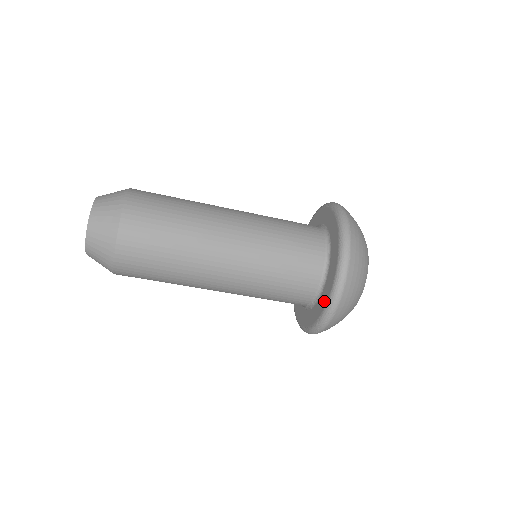
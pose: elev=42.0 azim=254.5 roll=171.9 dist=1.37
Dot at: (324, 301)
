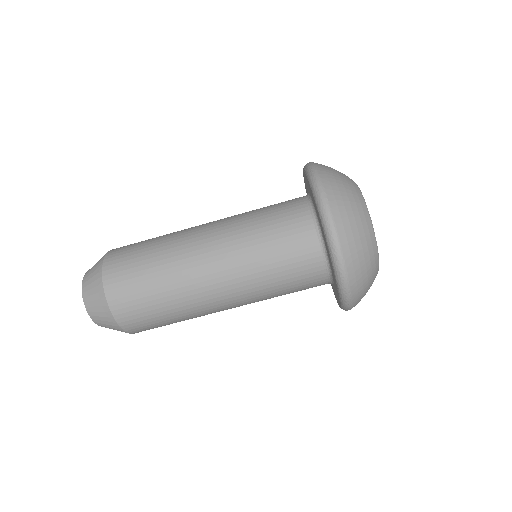
Dot at: (335, 282)
